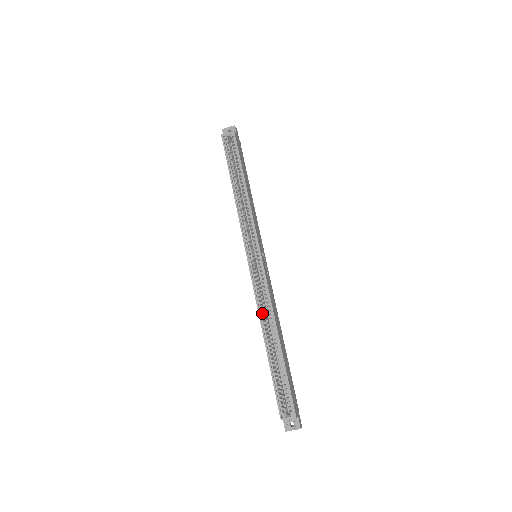
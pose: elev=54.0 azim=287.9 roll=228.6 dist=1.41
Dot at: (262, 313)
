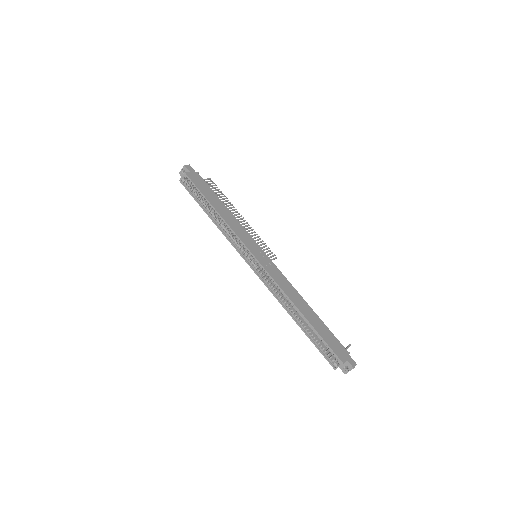
Dot at: (281, 298)
